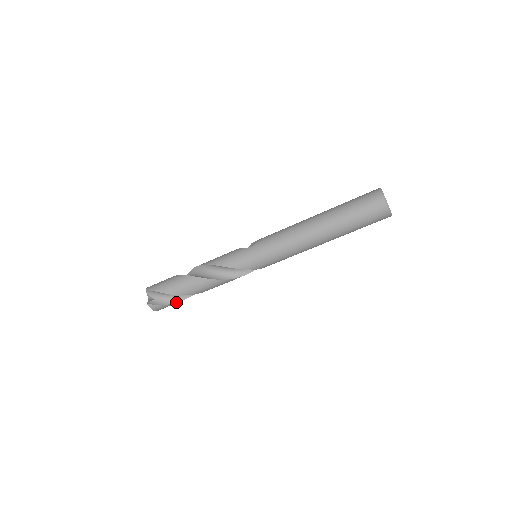
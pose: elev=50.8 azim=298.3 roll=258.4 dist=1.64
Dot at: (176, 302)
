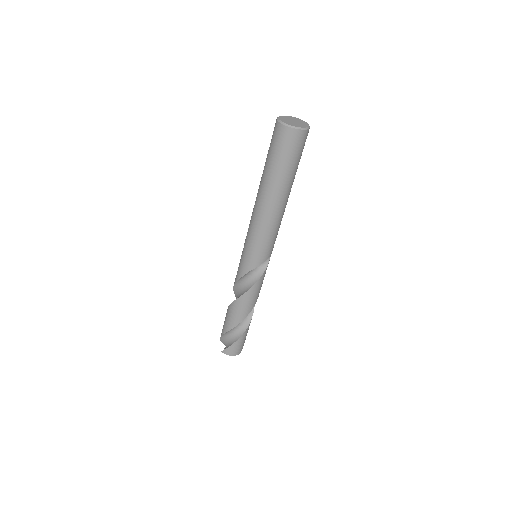
Dot at: (238, 338)
